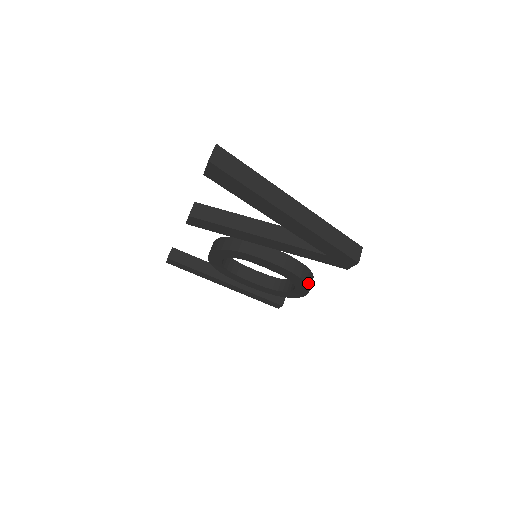
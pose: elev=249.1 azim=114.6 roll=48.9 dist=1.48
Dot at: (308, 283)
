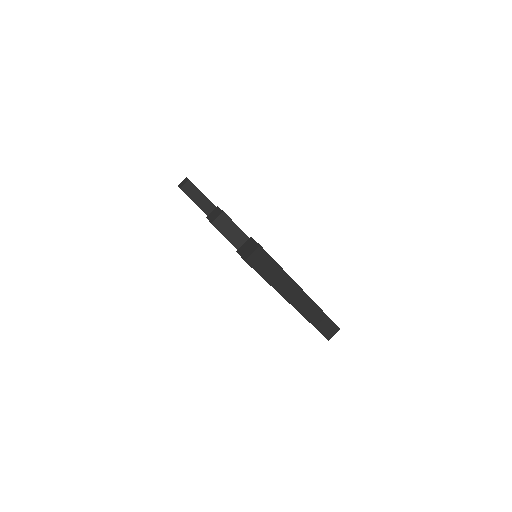
Dot at: occluded
